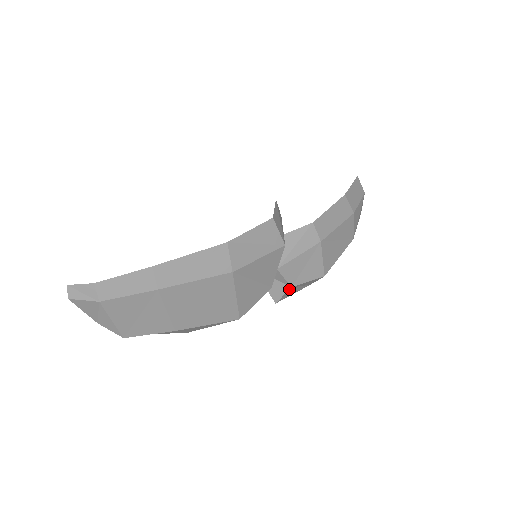
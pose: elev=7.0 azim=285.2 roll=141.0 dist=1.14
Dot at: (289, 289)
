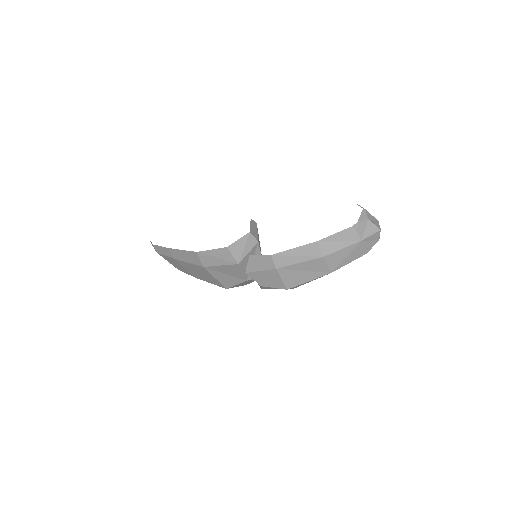
Dot at: (261, 286)
